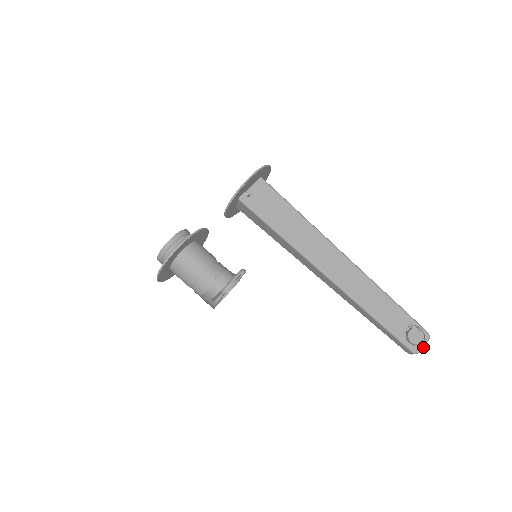
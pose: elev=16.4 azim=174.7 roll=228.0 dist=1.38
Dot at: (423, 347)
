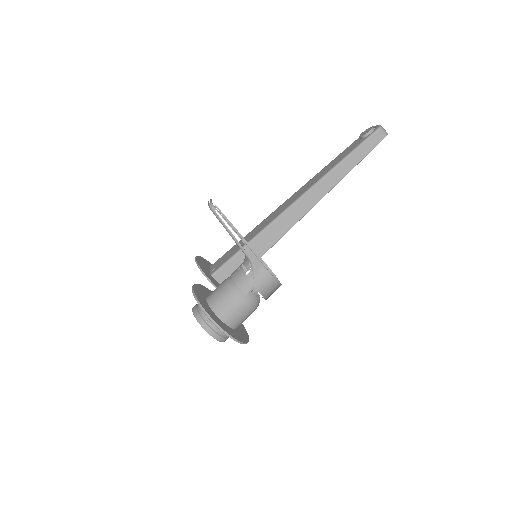
Dot at: occluded
